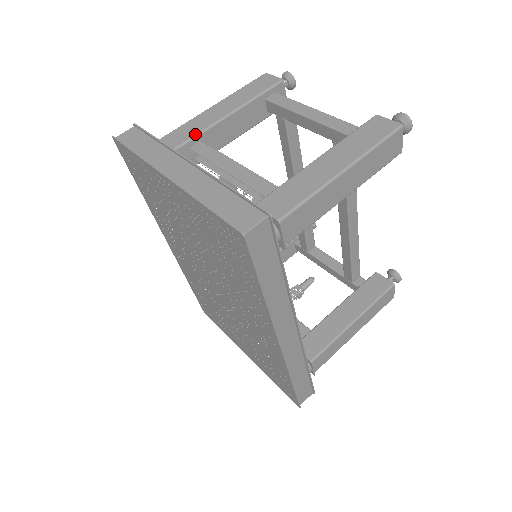
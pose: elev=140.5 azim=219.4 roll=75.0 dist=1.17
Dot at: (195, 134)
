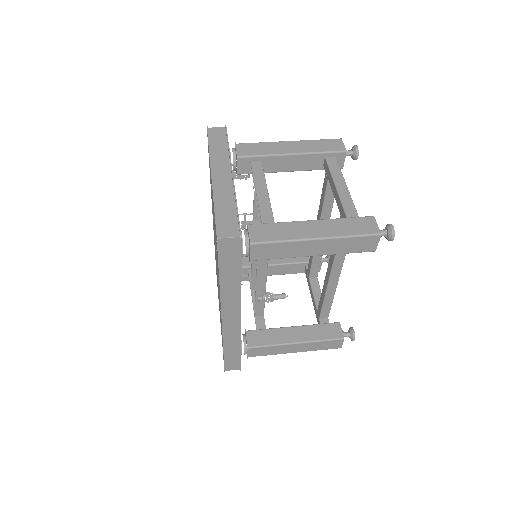
Dot at: (259, 154)
